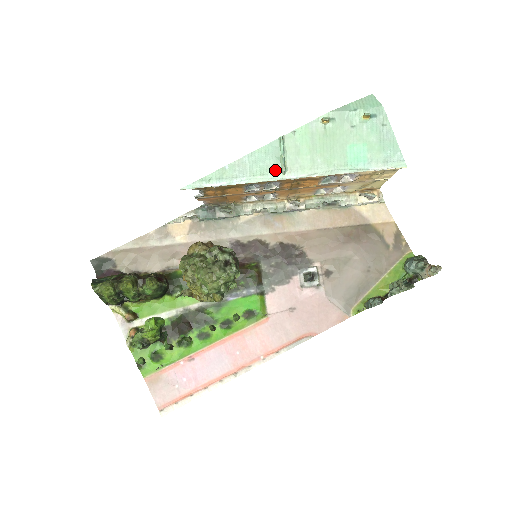
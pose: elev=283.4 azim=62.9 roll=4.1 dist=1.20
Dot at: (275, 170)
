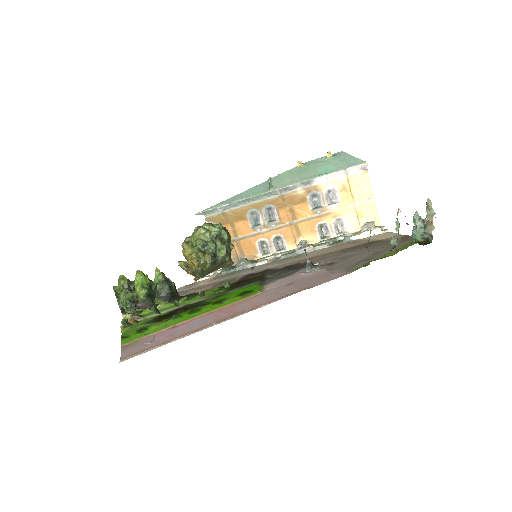
Dot at: (264, 190)
